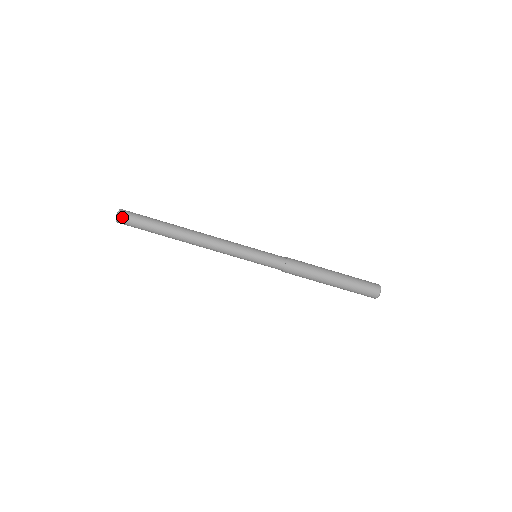
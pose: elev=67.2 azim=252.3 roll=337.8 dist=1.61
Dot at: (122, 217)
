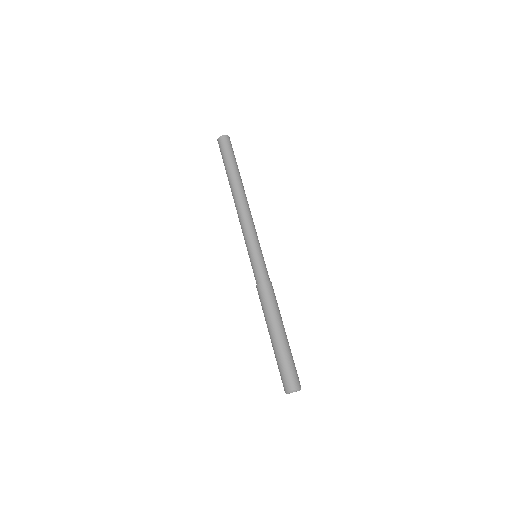
Dot at: (222, 140)
